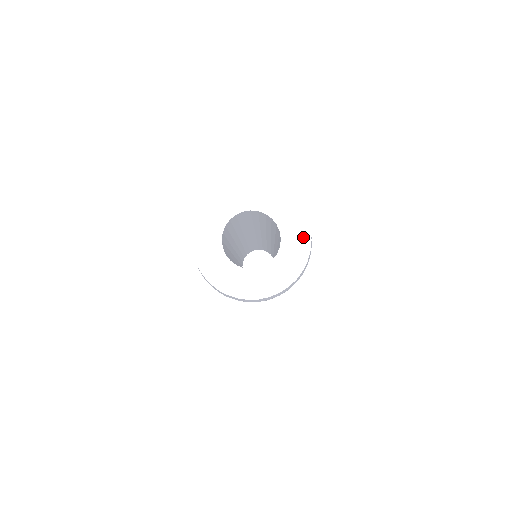
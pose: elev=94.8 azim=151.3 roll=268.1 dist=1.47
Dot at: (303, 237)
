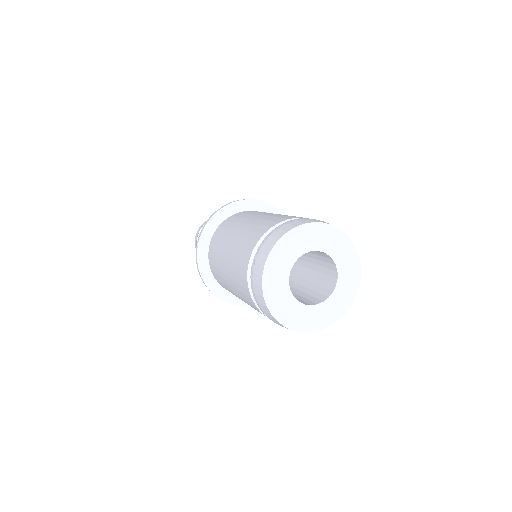
Dot at: (352, 289)
